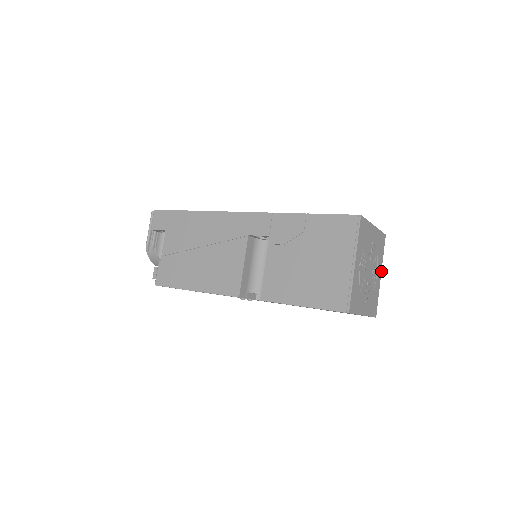
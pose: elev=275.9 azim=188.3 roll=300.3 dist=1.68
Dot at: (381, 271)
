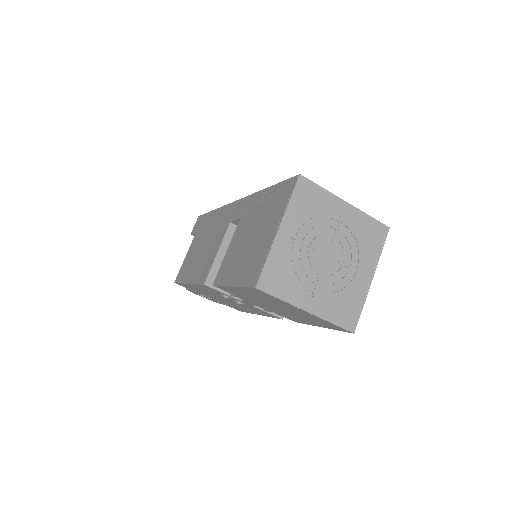
Dot at: (374, 273)
